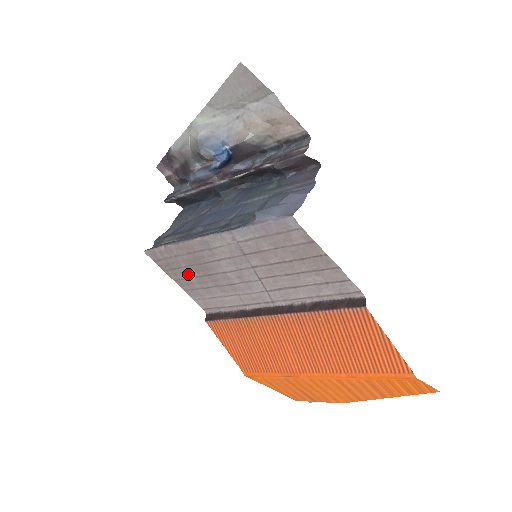
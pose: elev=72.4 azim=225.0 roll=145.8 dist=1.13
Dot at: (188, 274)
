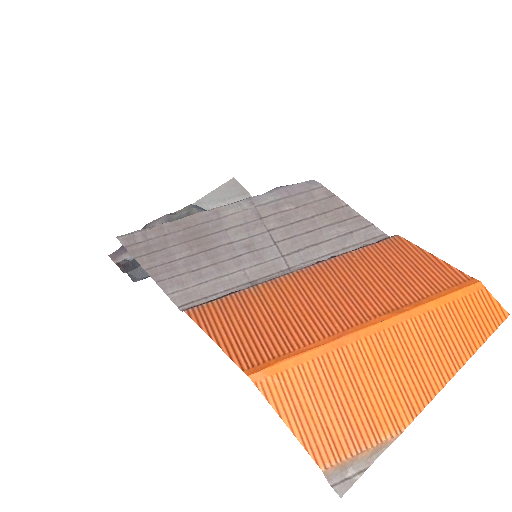
Dot at: (174, 255)
